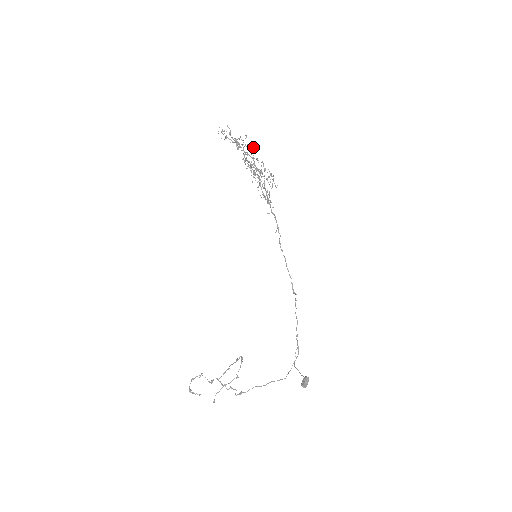
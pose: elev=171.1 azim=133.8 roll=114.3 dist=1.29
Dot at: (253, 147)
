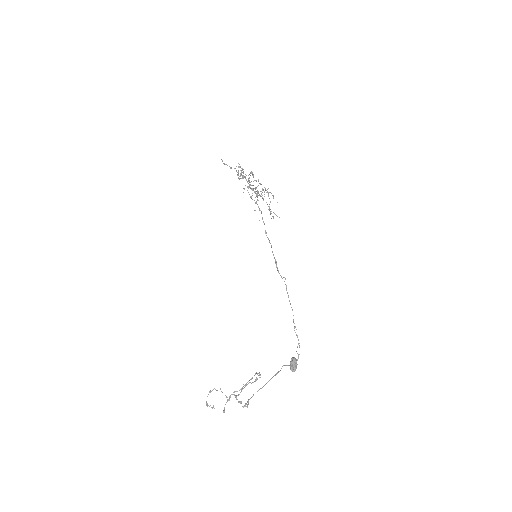
Dot at: occluded
